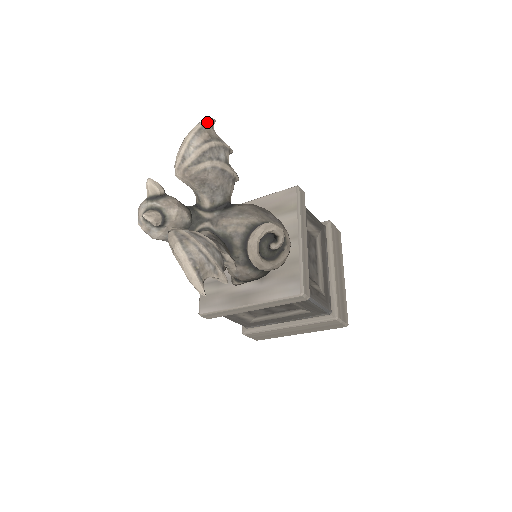
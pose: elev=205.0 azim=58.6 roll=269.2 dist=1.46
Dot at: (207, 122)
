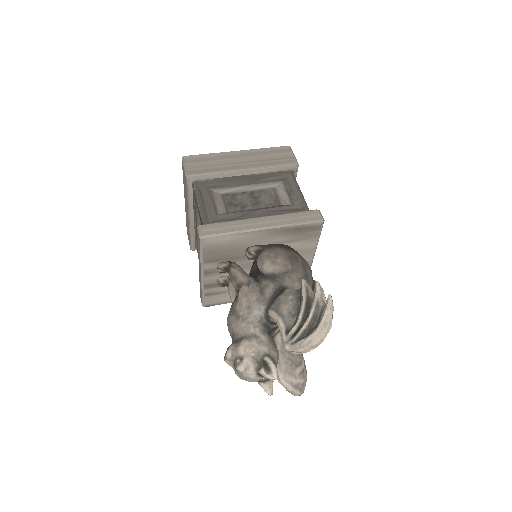
Dot at: occluded
